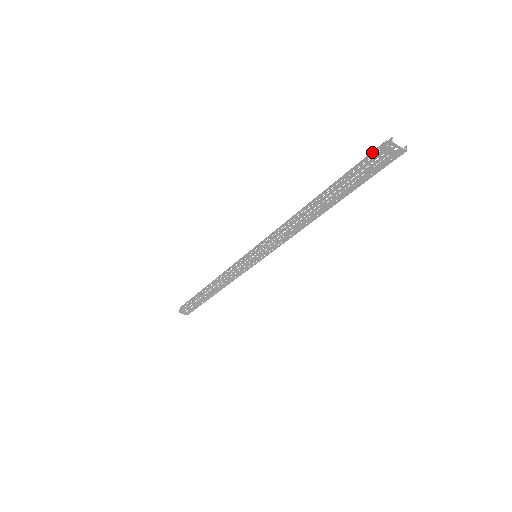
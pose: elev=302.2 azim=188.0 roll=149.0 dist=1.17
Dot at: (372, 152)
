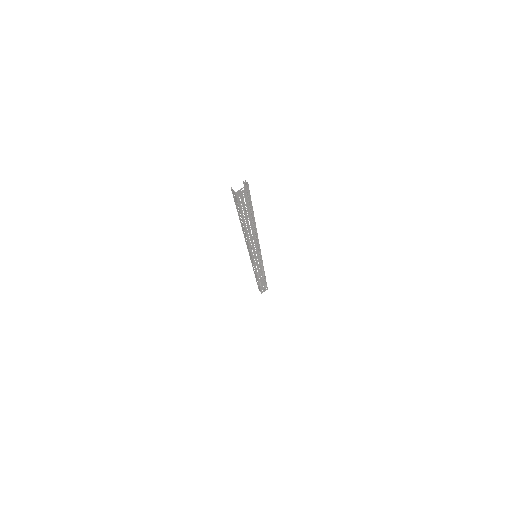
Dot at: (233, 197)
